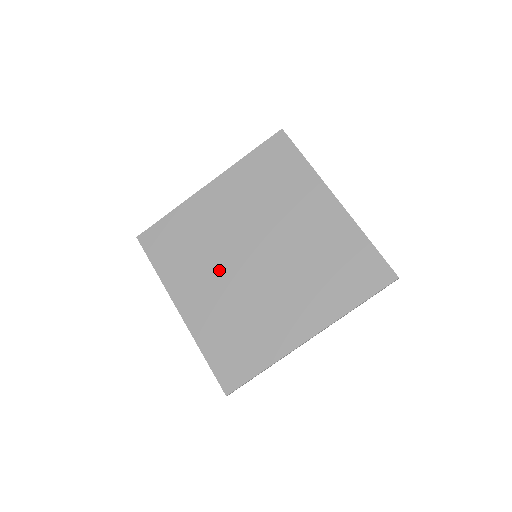
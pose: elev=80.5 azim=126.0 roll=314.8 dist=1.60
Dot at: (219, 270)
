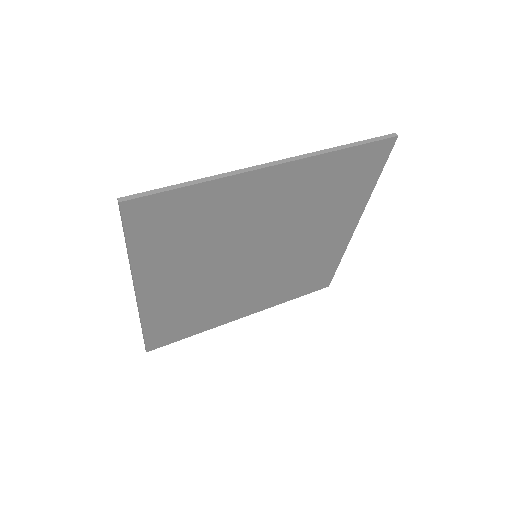
Dot at: (241, 288)
